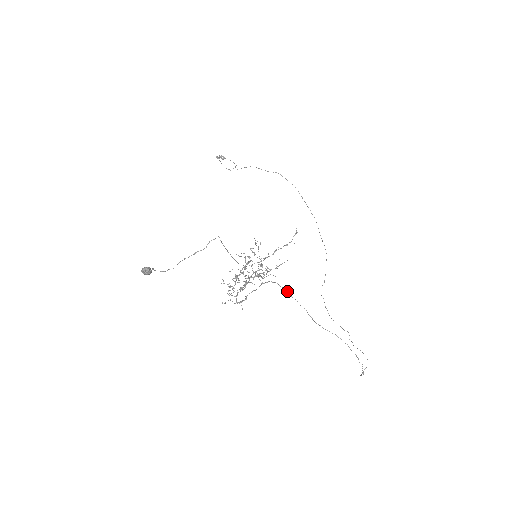
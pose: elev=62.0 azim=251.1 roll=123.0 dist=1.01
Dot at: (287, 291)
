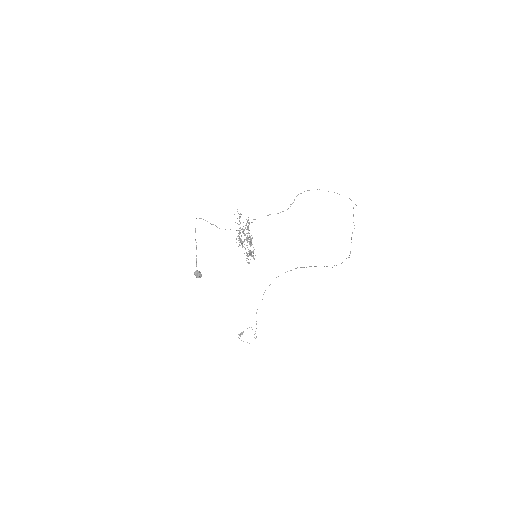
Dot at: occluded
